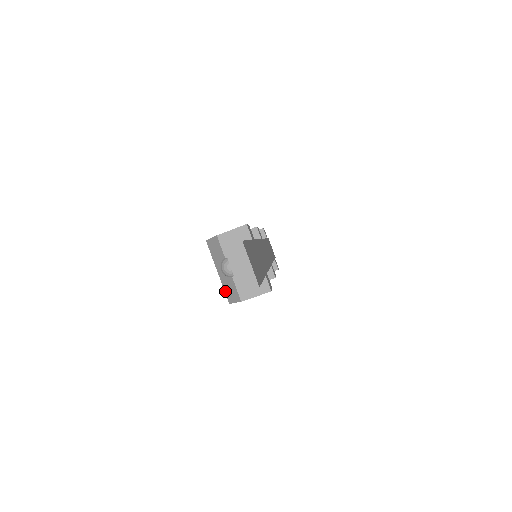
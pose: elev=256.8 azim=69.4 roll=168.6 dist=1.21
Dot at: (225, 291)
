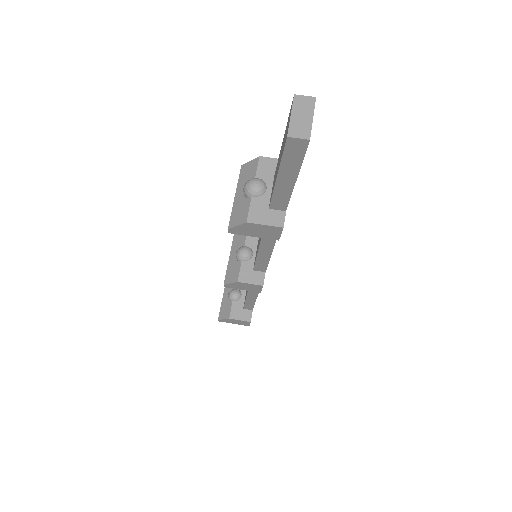
Dot at: (232, 215)
